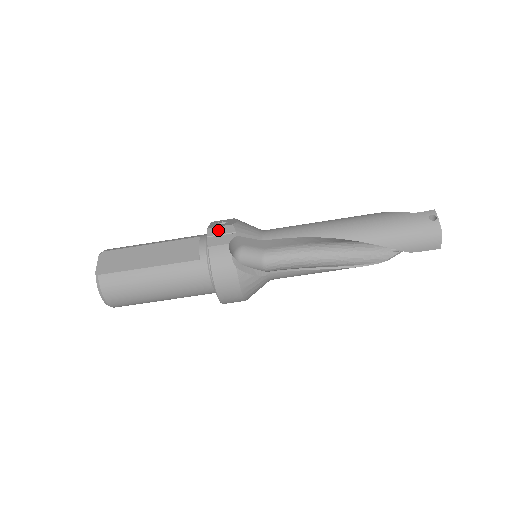
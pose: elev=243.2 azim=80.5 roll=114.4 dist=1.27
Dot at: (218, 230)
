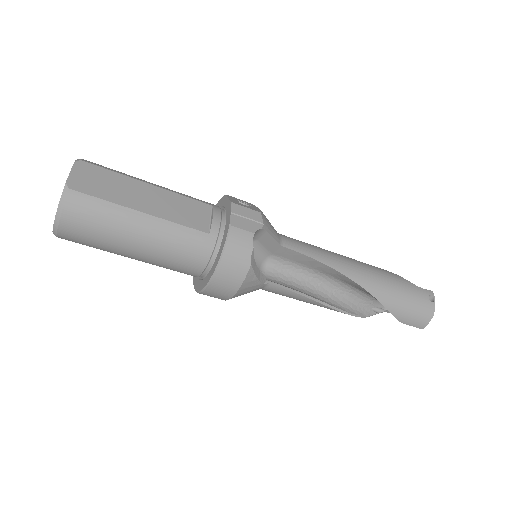
Dot at: (244, 211)
